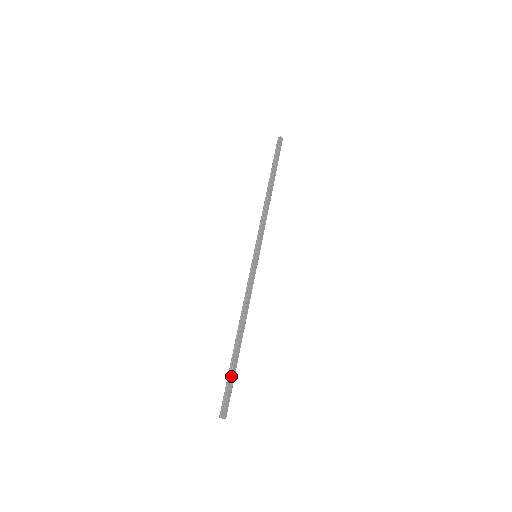
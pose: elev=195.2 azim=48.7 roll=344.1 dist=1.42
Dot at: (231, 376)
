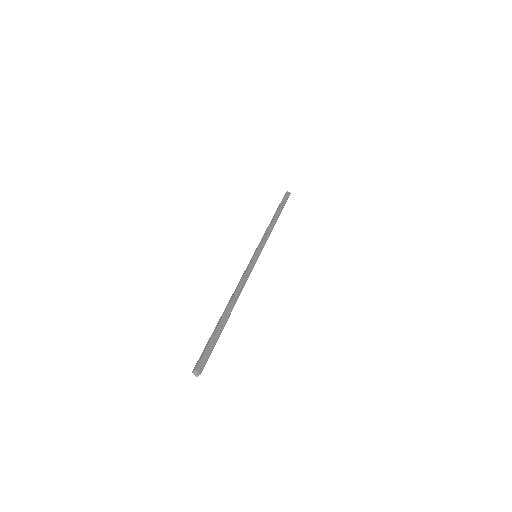
Dot at: (213, 336)
